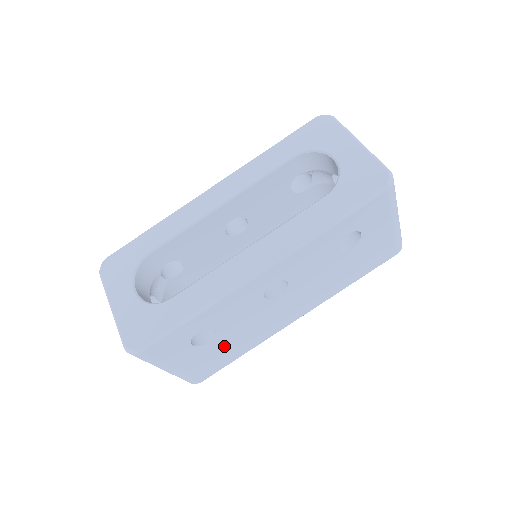
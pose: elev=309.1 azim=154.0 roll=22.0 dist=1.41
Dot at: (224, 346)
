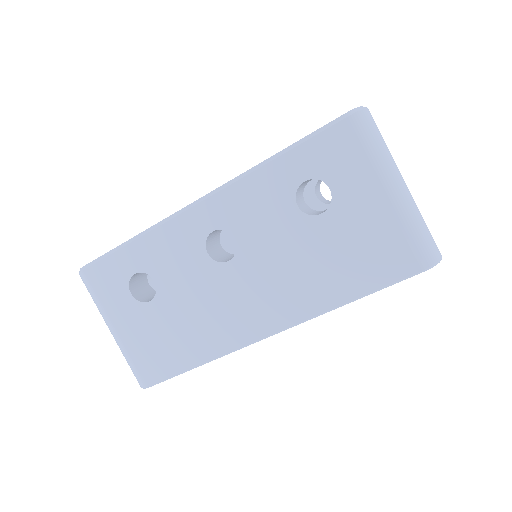
Dot at: (169, 325)
